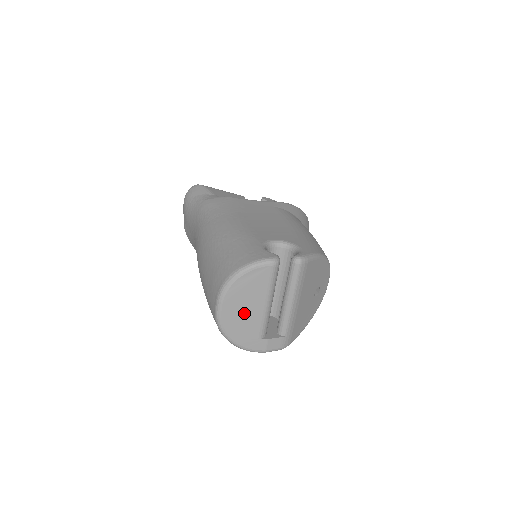
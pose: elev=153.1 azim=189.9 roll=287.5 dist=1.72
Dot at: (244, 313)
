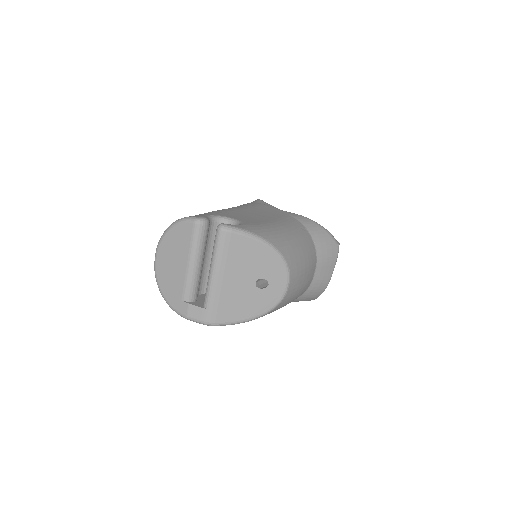
Dot at: (172, 267)
